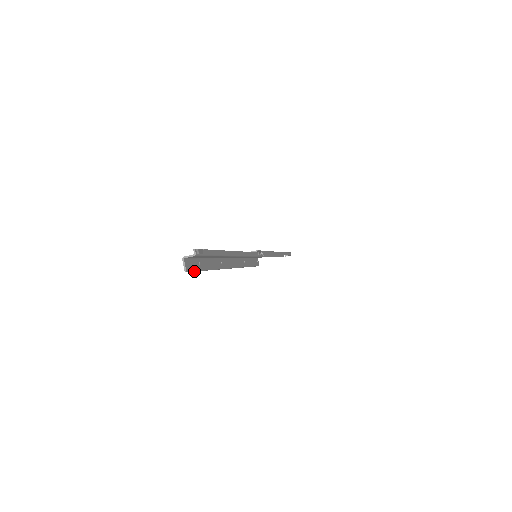
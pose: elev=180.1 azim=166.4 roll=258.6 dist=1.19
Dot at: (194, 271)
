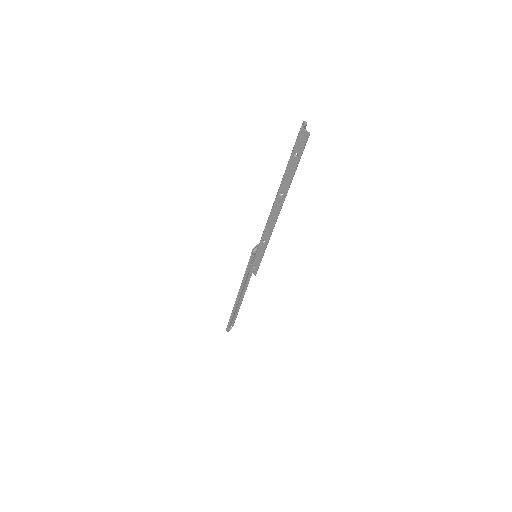
Dot at: occluded
